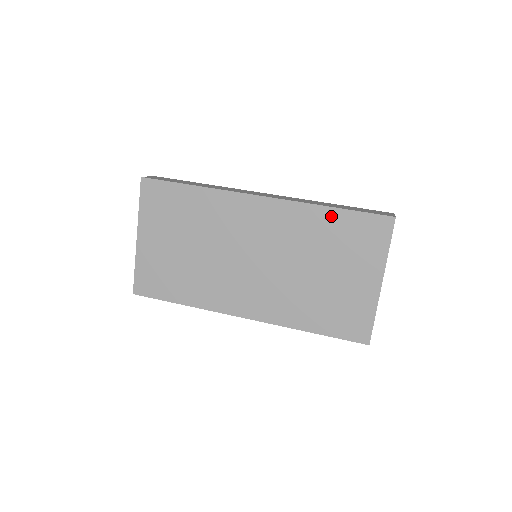
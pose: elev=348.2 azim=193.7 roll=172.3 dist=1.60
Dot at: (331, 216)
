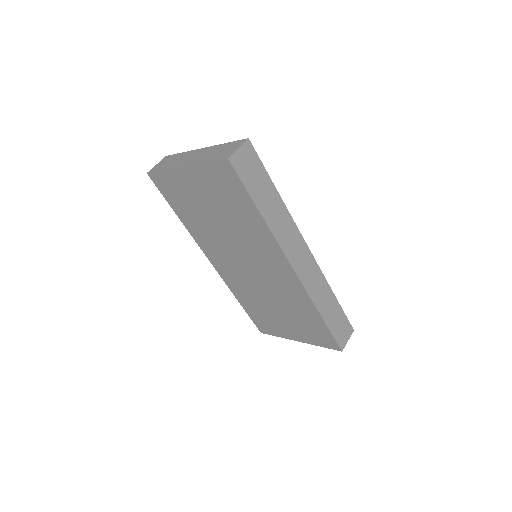
Dot at: (315, 316)
